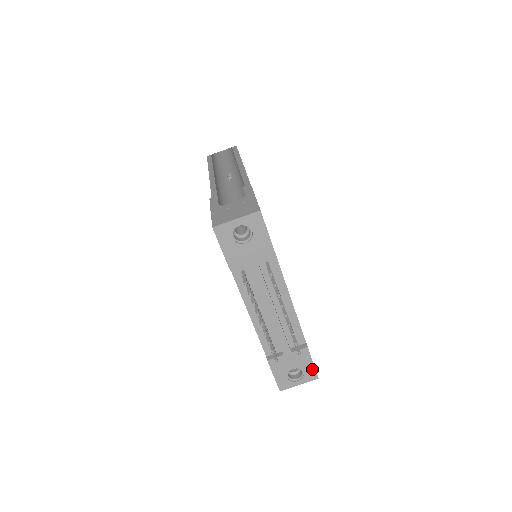
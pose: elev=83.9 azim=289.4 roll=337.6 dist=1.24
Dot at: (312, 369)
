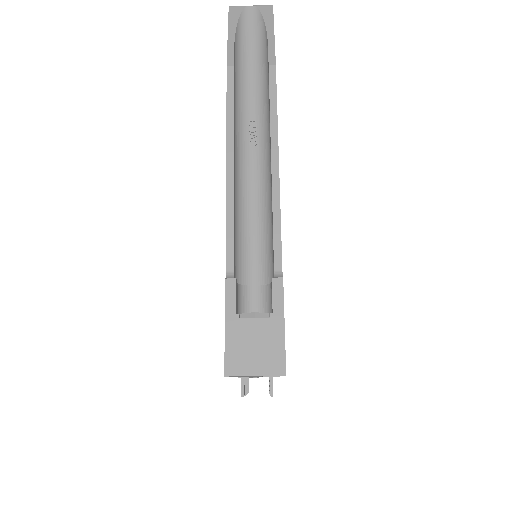
Dot at: occluded
